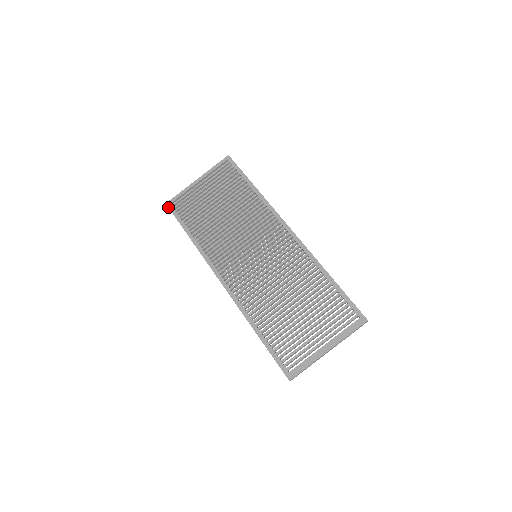
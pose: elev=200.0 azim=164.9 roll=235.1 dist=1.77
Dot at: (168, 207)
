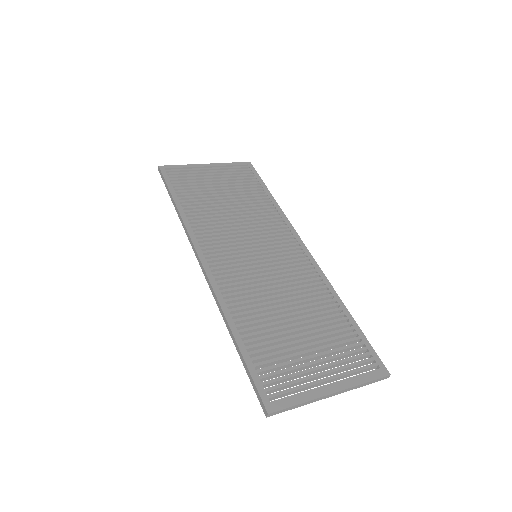
Dot at: (160, 169)
